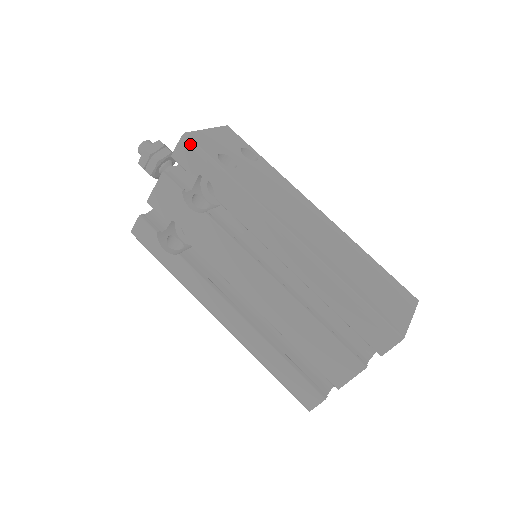
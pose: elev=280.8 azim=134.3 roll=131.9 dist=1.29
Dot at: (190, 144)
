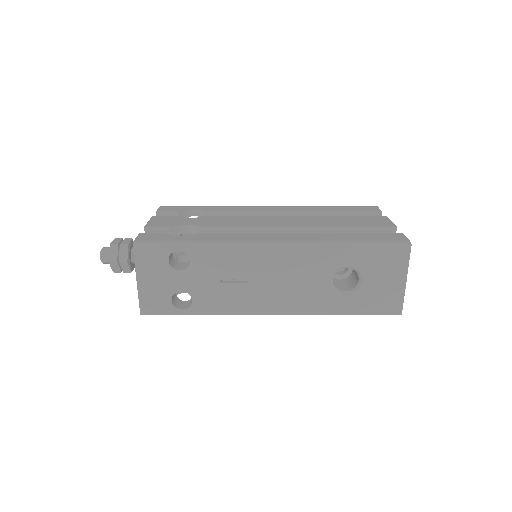
Dot at: (169, 206)
